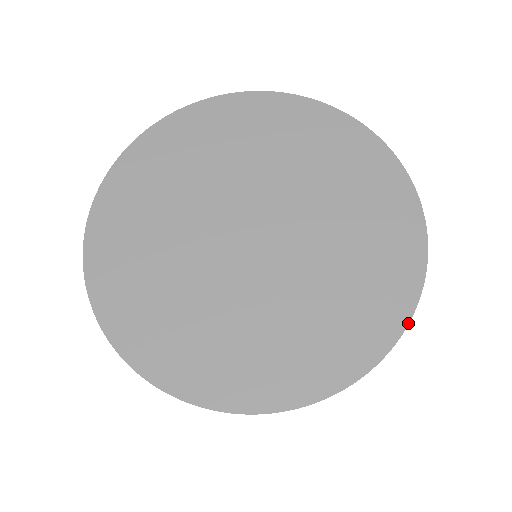
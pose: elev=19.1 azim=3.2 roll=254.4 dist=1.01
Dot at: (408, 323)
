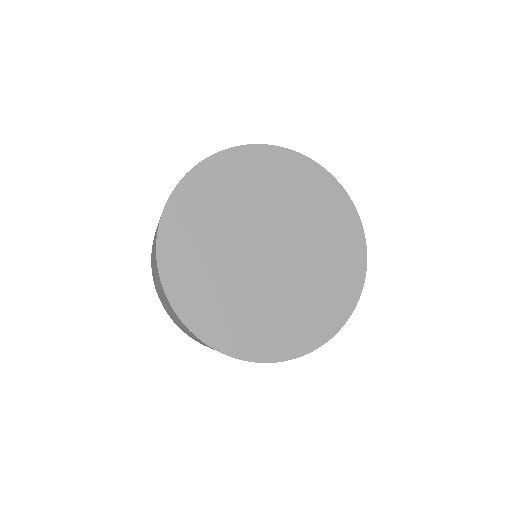
Dot at: (365, 275)
